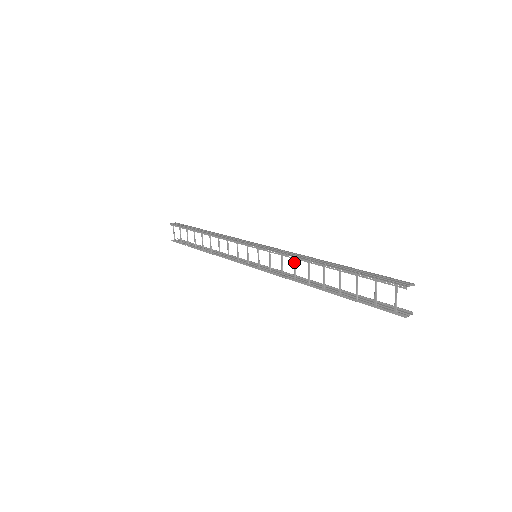
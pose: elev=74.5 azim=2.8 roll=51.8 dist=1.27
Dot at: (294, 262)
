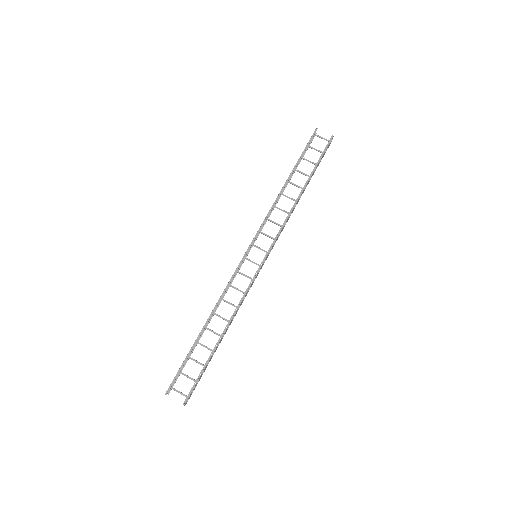
Dot at: (276, 207)
